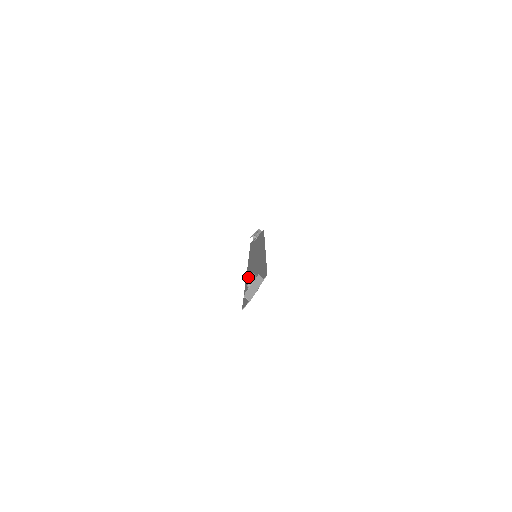
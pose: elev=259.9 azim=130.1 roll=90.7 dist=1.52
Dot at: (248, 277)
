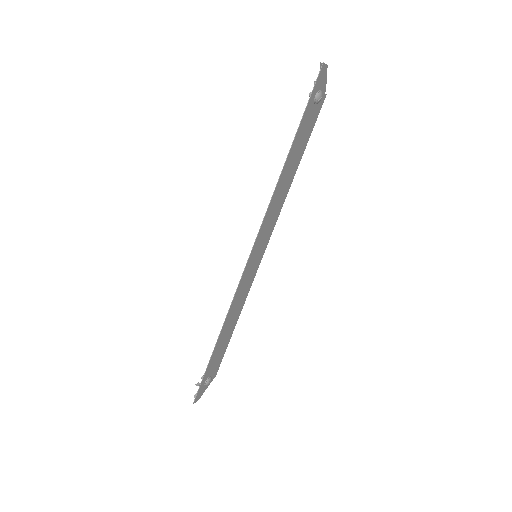
Dot at: (279, 181)
